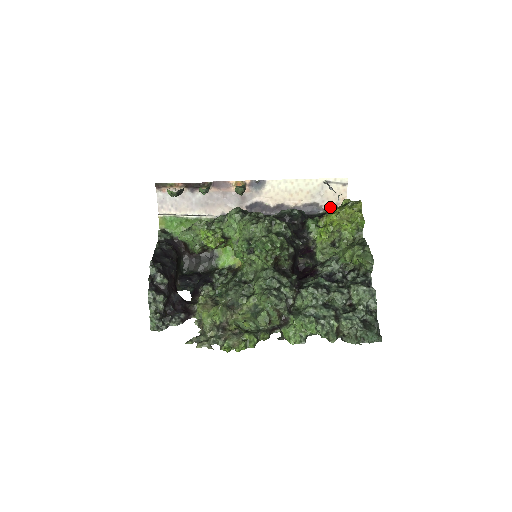
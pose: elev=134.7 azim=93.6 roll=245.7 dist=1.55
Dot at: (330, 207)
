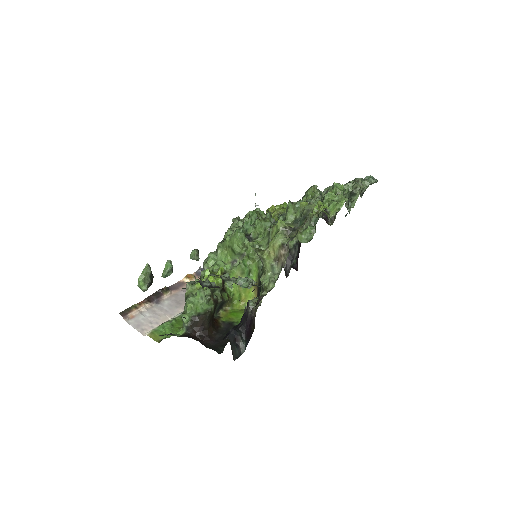
Dot at: occluded
